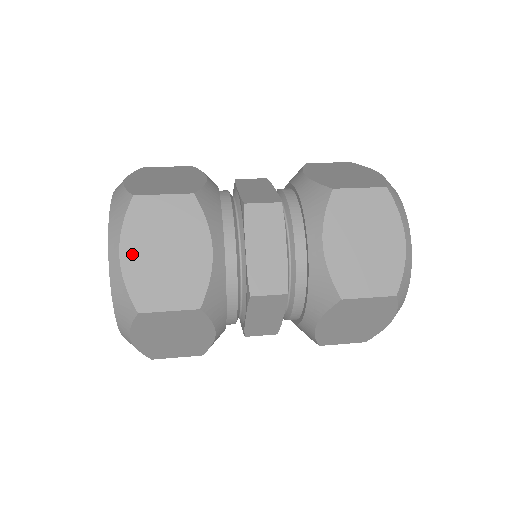
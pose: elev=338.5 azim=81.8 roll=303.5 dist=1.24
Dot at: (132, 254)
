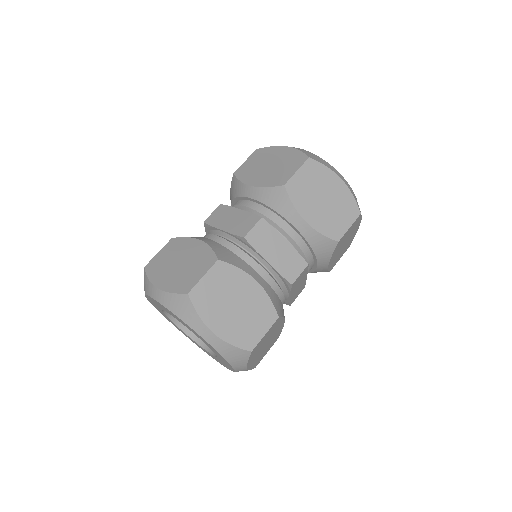
Dot at: (252, 362)
